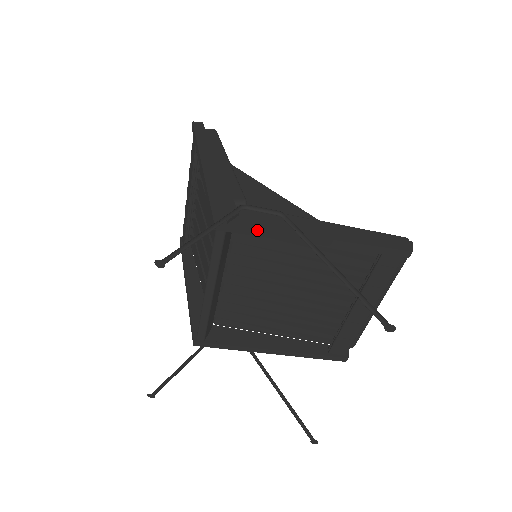
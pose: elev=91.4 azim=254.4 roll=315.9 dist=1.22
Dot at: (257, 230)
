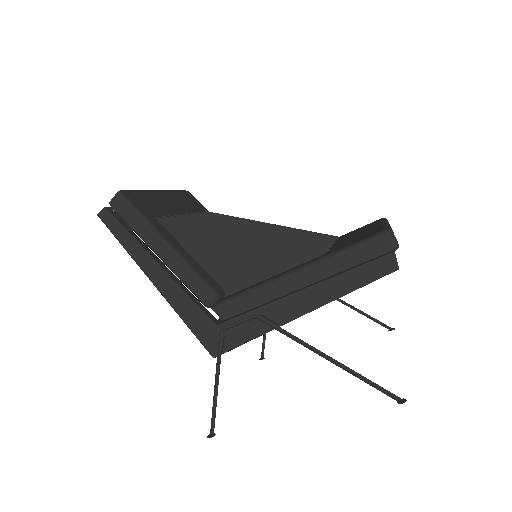
Dot at: (248, 341)
